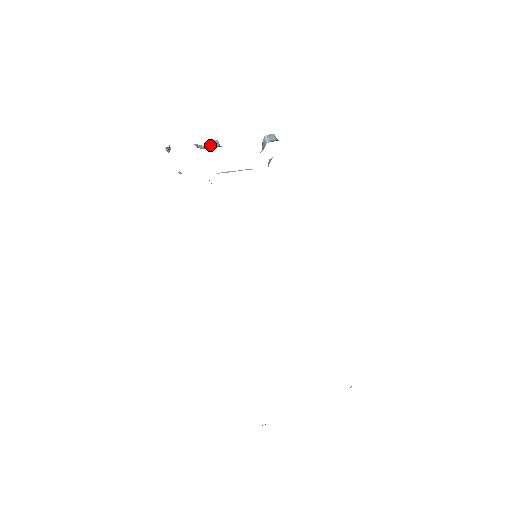
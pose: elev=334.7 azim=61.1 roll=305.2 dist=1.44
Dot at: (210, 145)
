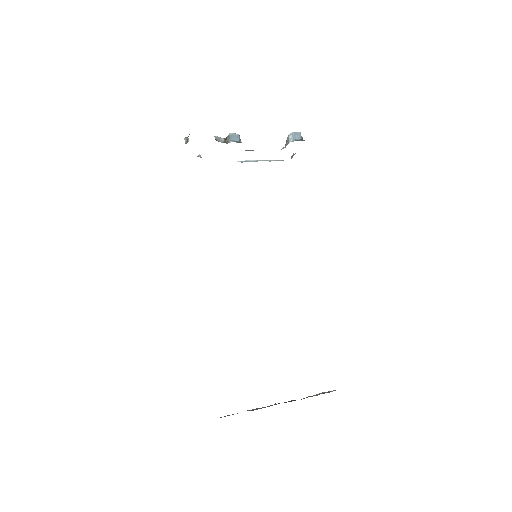
Dot at: (230, 140)
